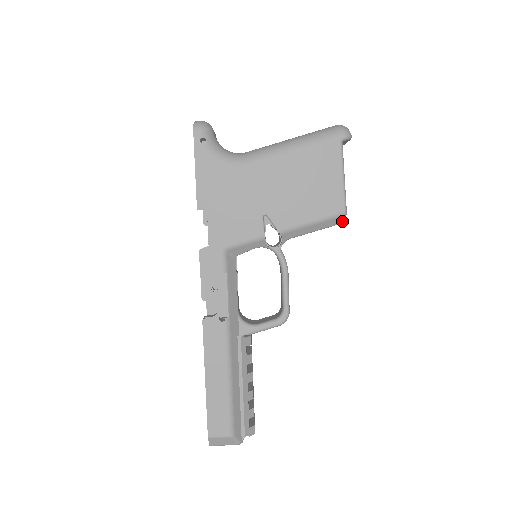
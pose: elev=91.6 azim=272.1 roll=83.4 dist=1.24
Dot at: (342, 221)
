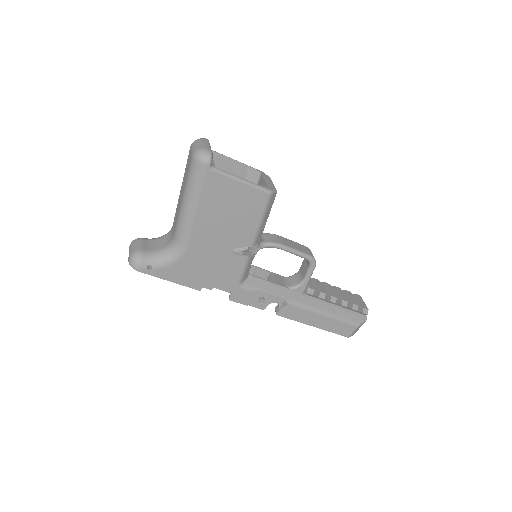
Dot at: (275, 195)
